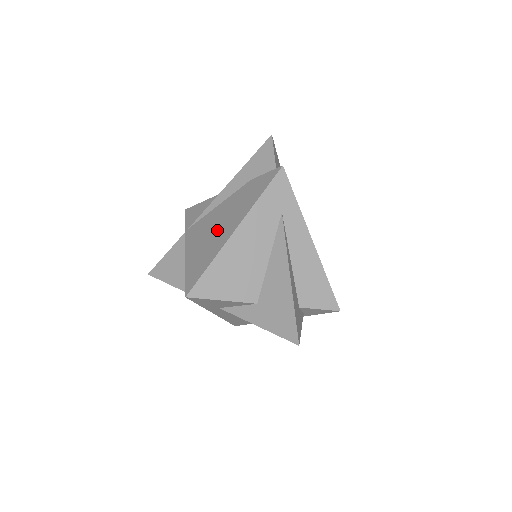
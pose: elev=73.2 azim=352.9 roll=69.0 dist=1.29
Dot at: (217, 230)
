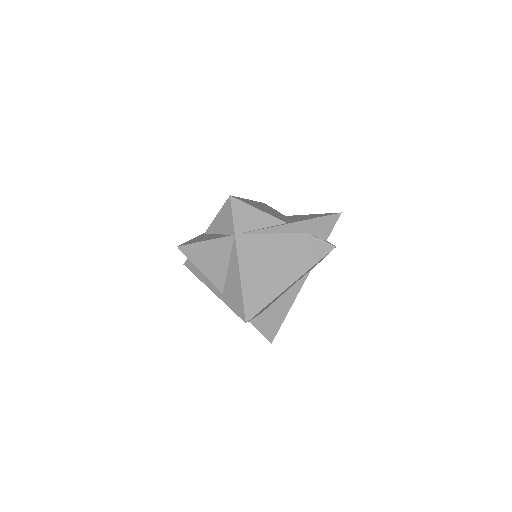
Dot at: (275, 268)
